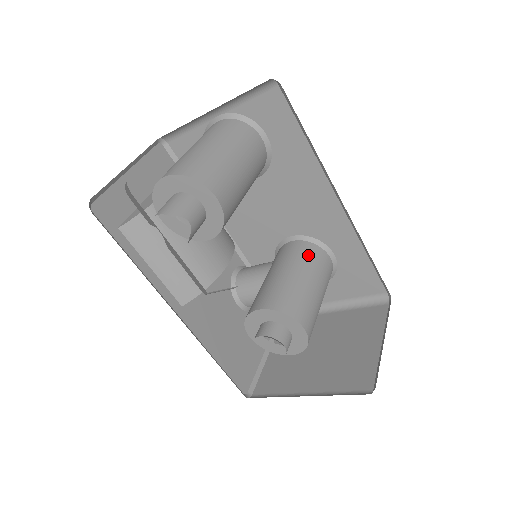
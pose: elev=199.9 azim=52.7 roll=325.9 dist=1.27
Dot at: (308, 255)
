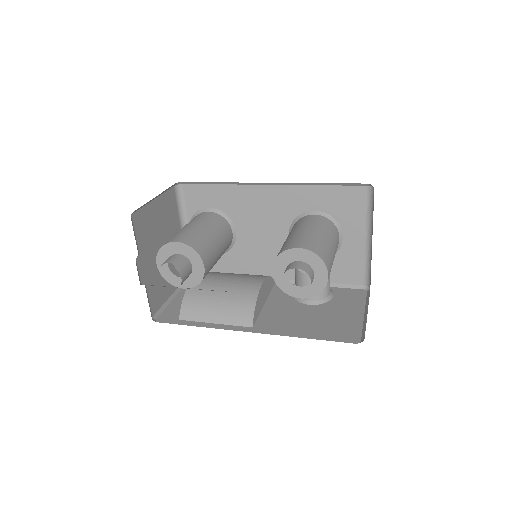
Dot at: occluded
